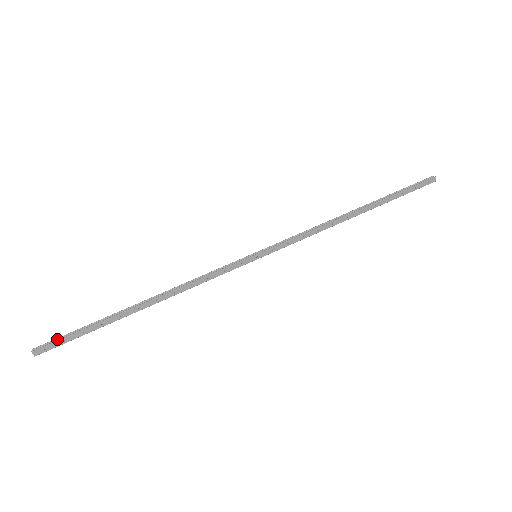
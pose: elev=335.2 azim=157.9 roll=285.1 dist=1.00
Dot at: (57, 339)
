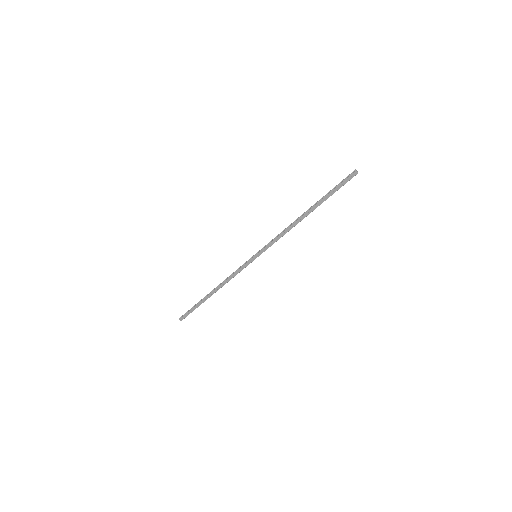
Dot at: (186, 313)
